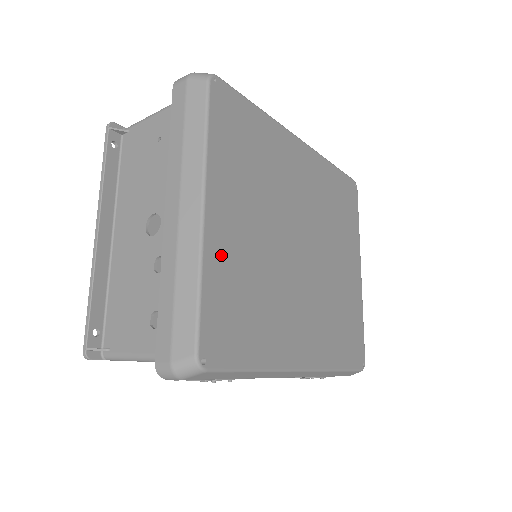
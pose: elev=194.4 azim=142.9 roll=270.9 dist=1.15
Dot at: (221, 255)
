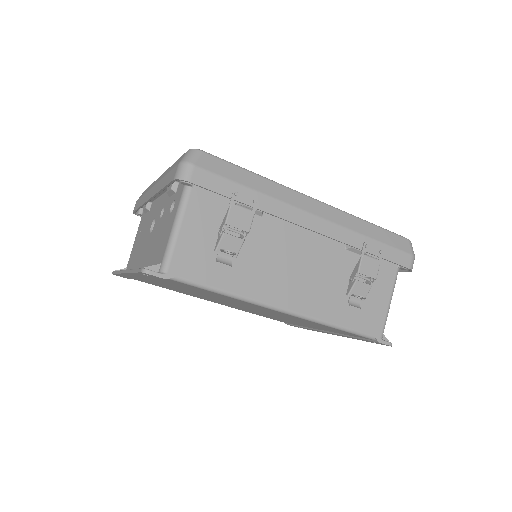
Dot at: occluded
